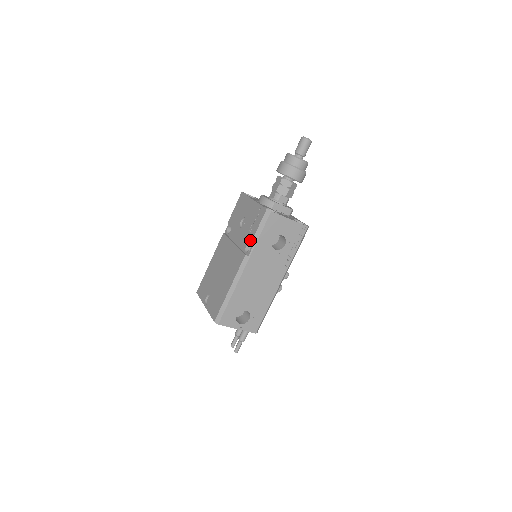
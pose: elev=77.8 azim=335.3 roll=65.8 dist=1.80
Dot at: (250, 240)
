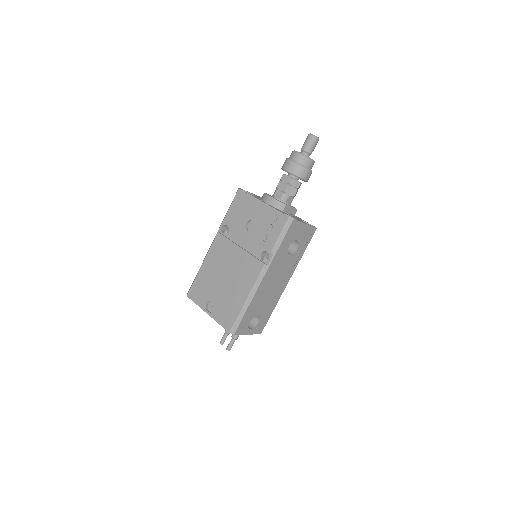
Dot at: (269, 248)
